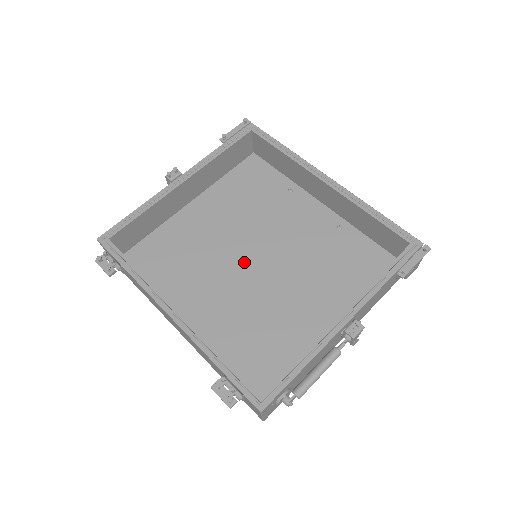
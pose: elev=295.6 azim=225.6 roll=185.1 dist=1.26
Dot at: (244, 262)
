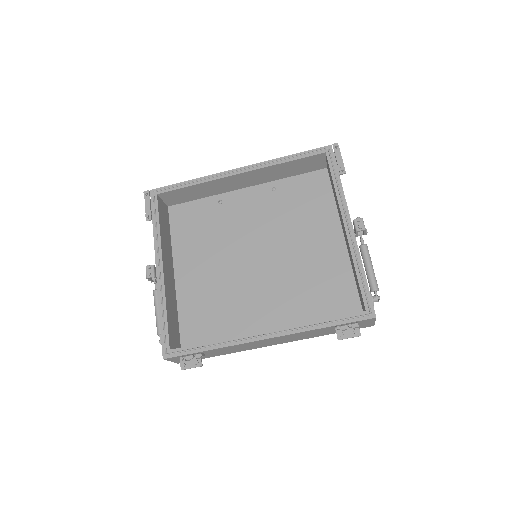
Dot at: (253, 268)
